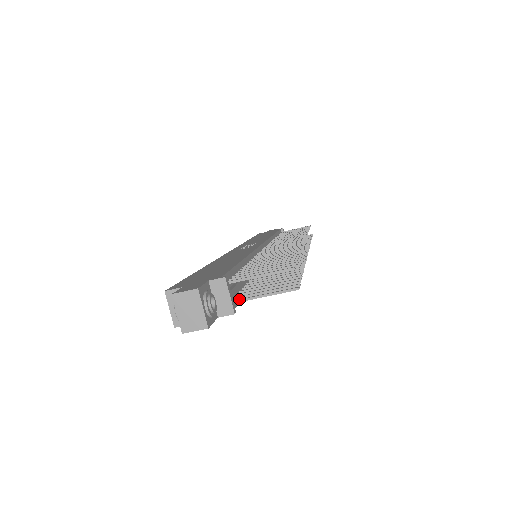
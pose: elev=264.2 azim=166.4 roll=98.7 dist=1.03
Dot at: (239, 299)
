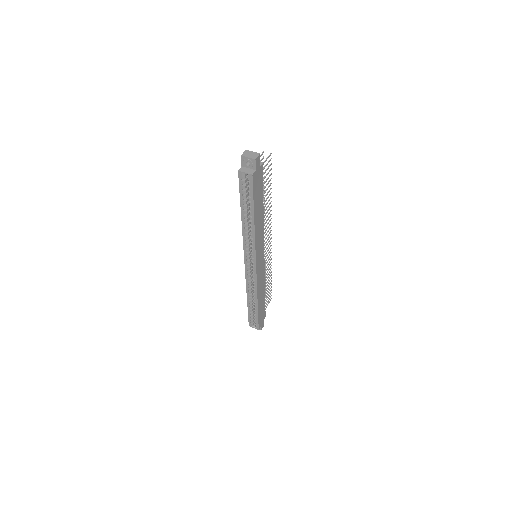
Dot at: occluded
